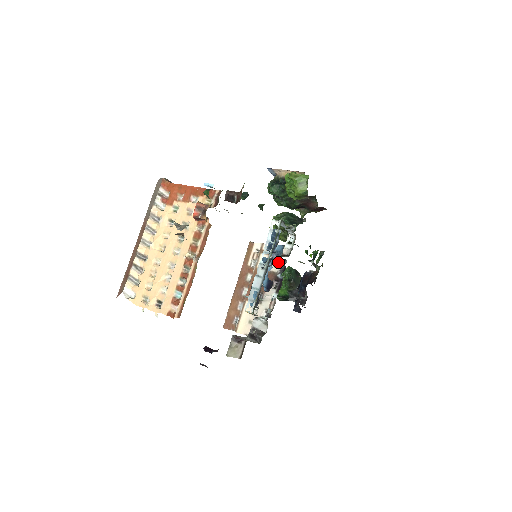
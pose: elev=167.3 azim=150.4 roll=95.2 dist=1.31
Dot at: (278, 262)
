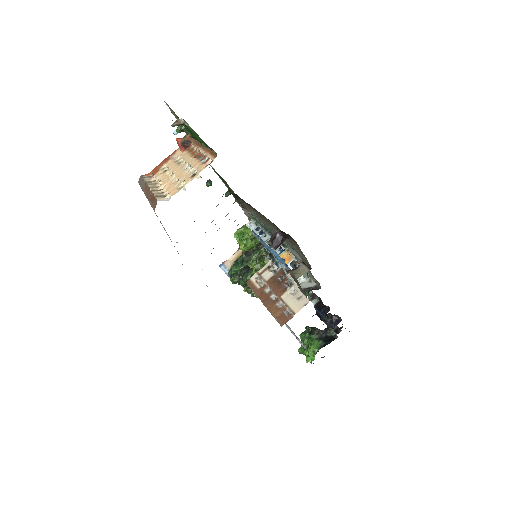
Dot at: occluded
